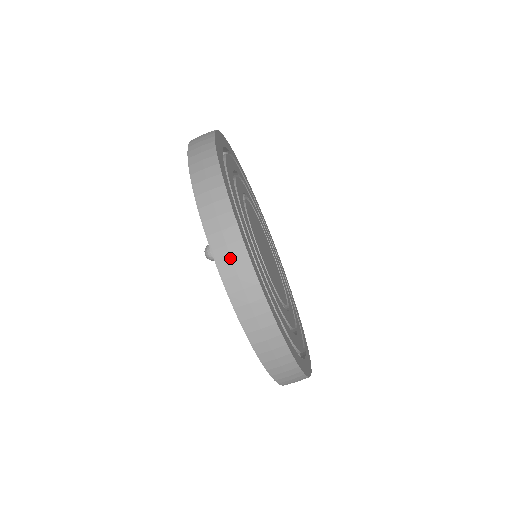
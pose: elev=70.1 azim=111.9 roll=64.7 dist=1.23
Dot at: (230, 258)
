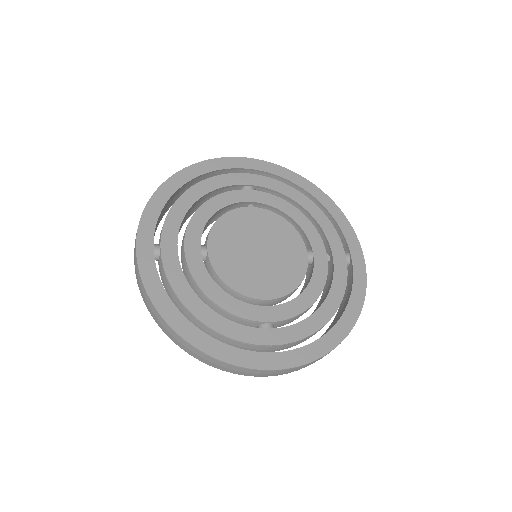
Dot at: (280, 373)
